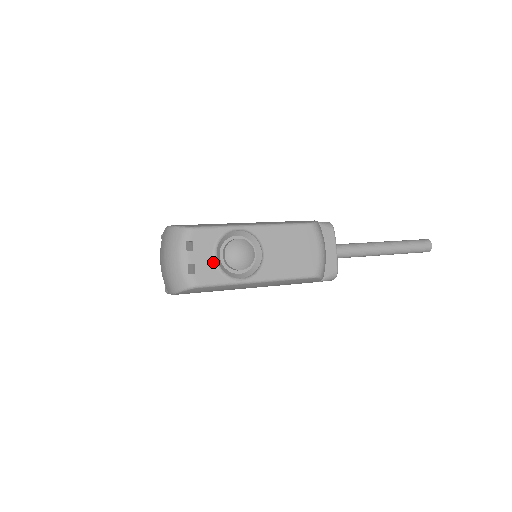
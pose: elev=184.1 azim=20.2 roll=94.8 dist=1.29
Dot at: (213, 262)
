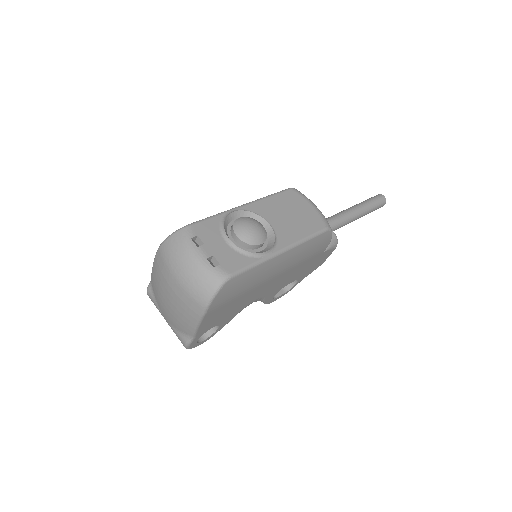
Dot at: (230, 248)
